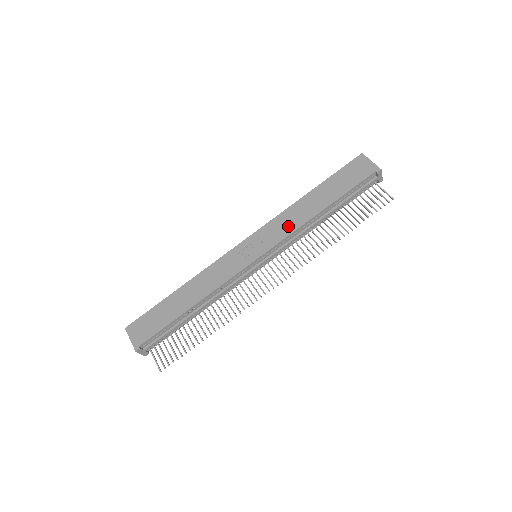
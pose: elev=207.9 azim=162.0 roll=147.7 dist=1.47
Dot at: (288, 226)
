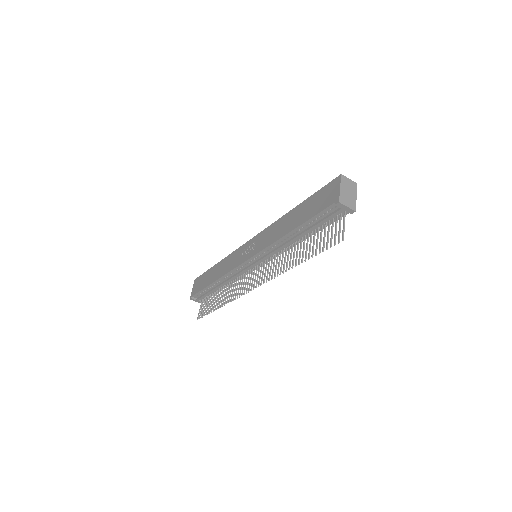
Dot at: (269, 238)
